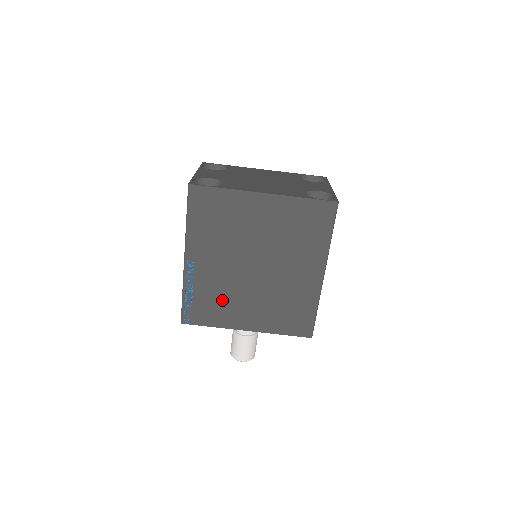
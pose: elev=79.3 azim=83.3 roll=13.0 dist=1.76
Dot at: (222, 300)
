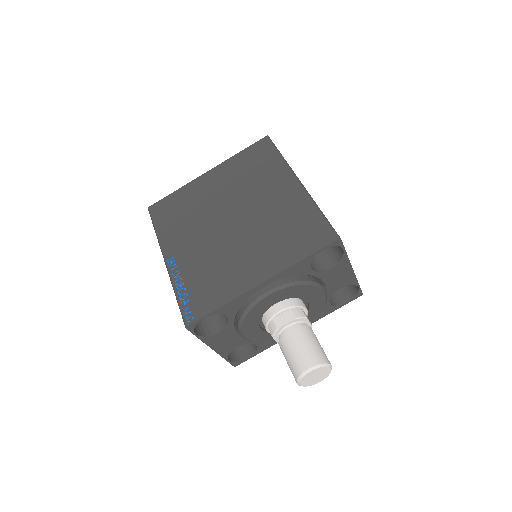
Dot at: (217, 271)
